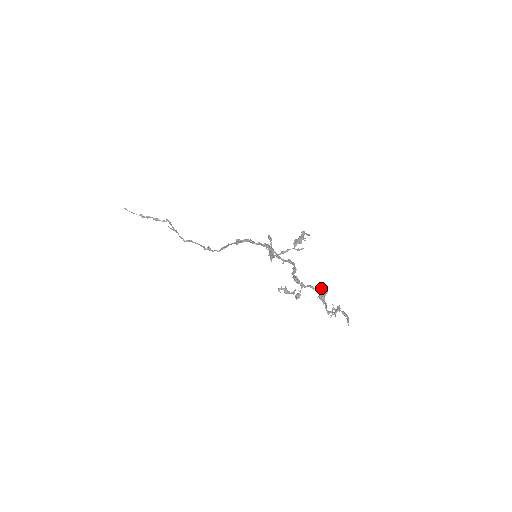
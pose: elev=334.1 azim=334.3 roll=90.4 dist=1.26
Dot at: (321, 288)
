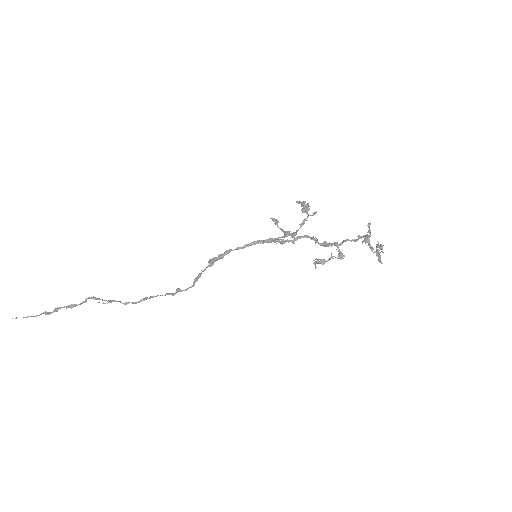
Dot at: (369, 228)
